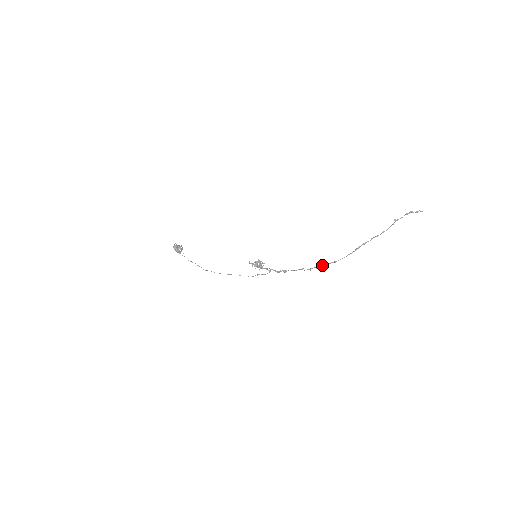
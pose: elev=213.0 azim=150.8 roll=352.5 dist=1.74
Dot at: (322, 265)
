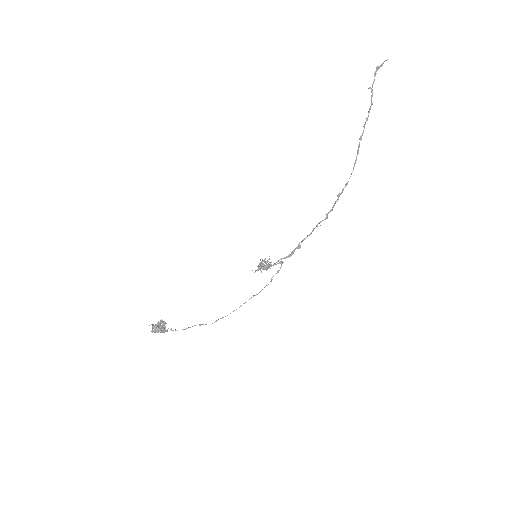
Dot at: (335, 201)
